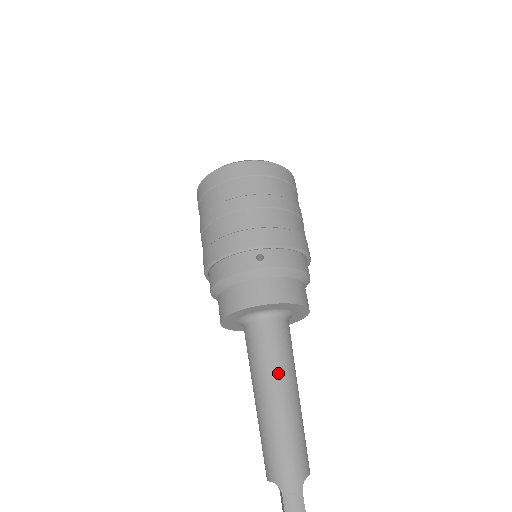
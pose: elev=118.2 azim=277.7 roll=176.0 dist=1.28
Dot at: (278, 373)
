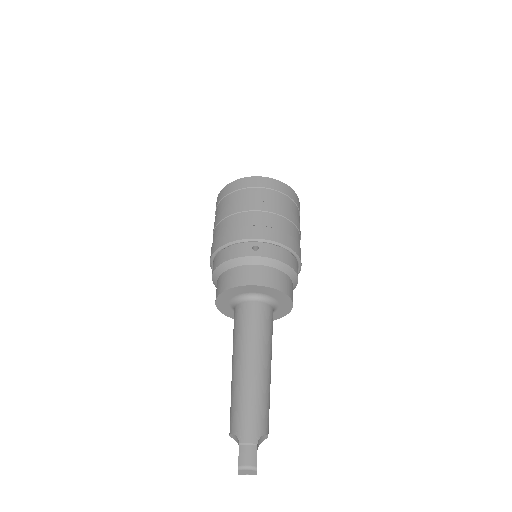
Dot at: (255, 345)
